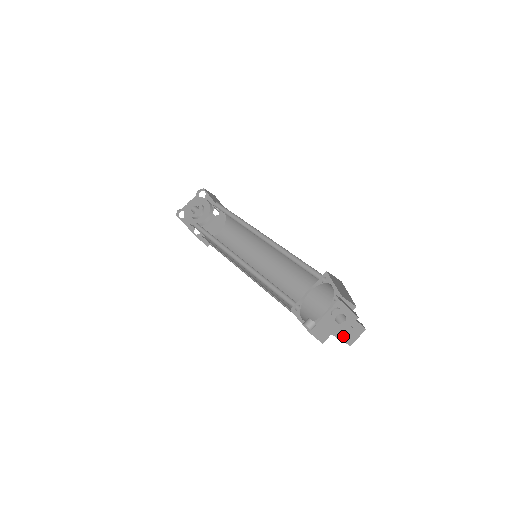
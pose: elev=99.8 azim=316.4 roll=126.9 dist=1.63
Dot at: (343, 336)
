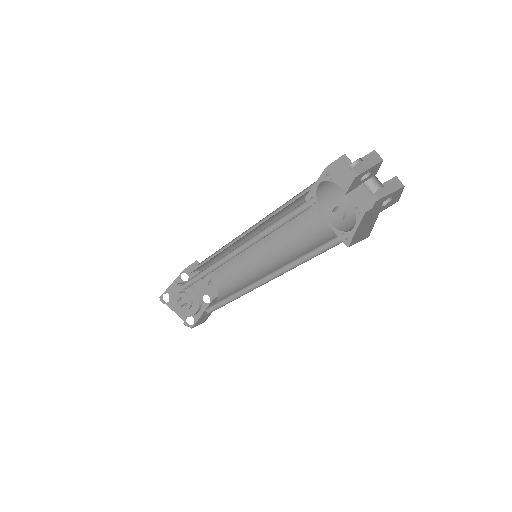
Dot at: (384, 207)
